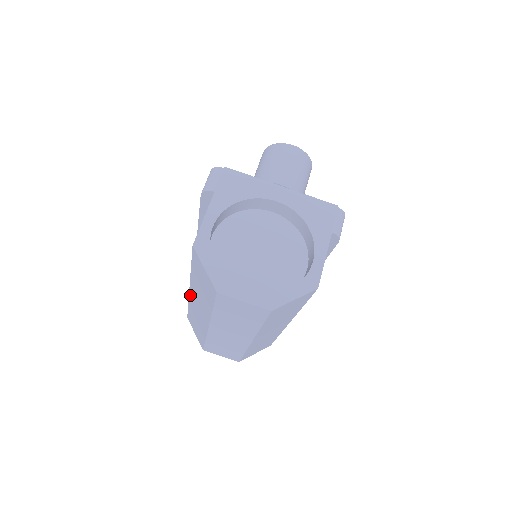
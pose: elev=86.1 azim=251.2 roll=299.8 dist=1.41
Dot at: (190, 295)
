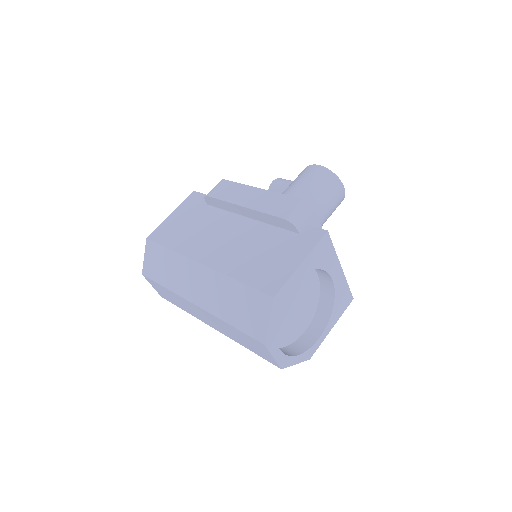
Dot at: (193, 263)
